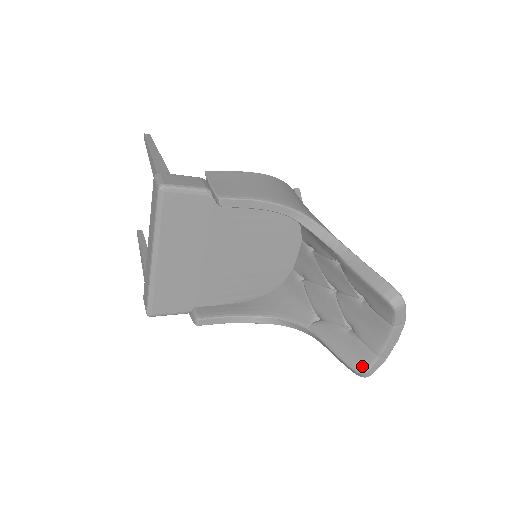
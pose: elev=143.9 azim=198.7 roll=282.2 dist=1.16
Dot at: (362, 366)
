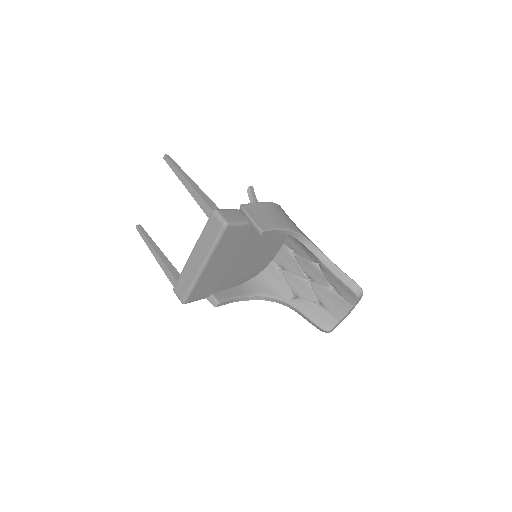
Dot at: (328, 327)
